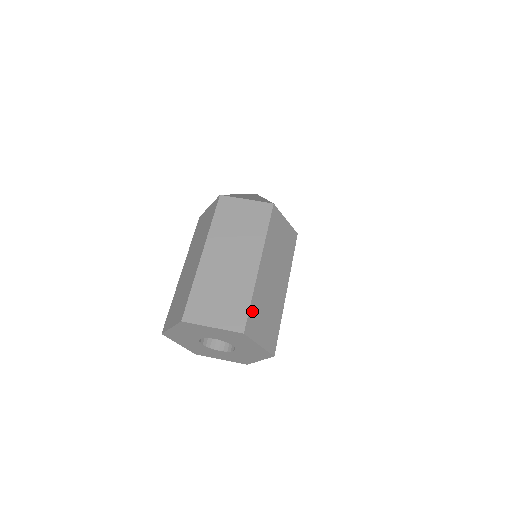
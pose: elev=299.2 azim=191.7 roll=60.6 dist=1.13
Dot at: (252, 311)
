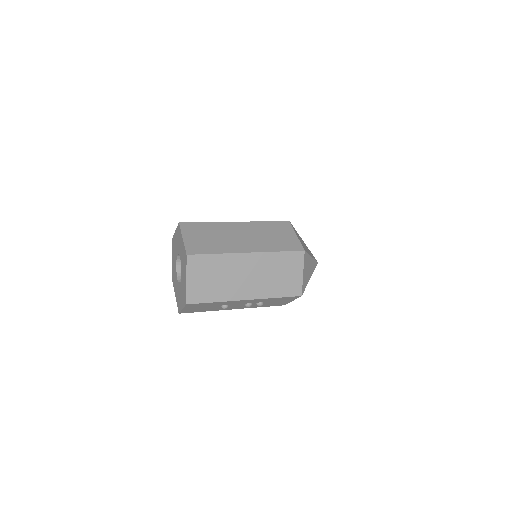
Dot at: (208, 258)
